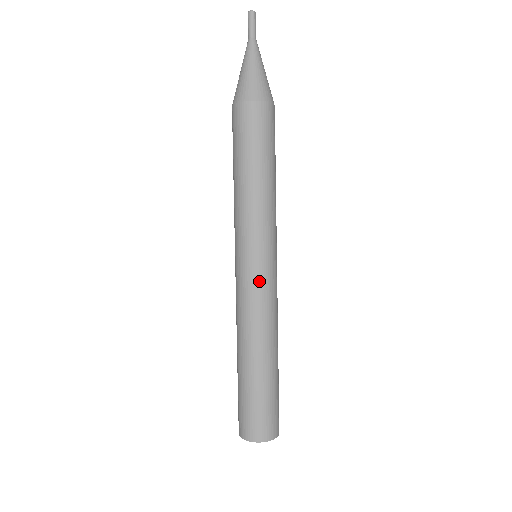
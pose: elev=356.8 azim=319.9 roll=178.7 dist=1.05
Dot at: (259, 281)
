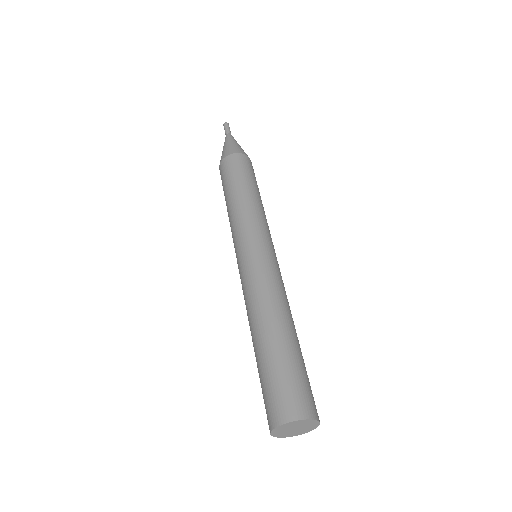
Dot at: (270, 261)
